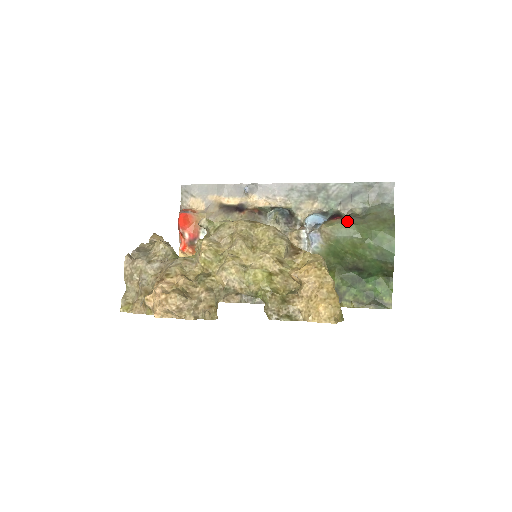
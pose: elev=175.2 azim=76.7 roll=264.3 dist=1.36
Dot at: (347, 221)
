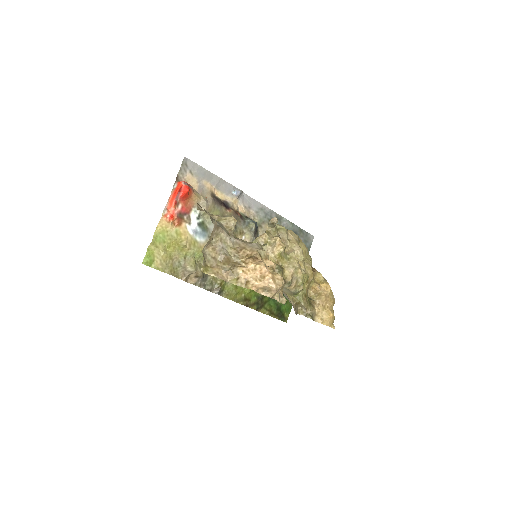
Dot at: occluded
